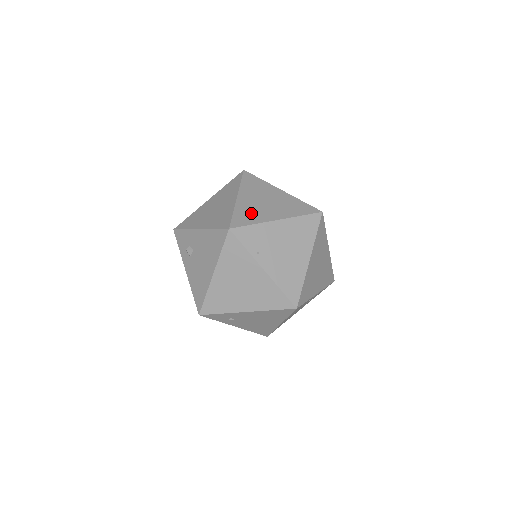
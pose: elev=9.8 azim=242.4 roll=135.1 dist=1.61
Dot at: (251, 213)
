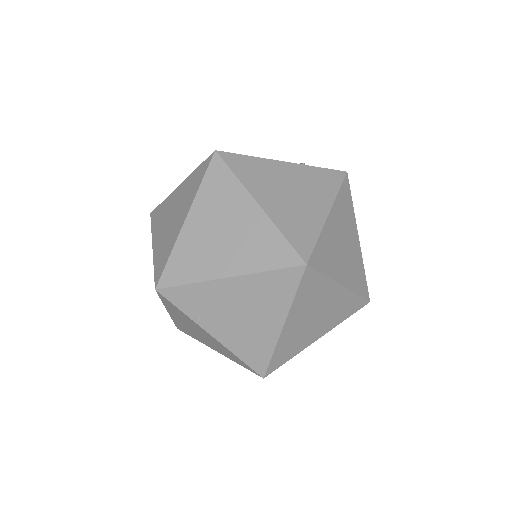
Dot at: (194, 259)
